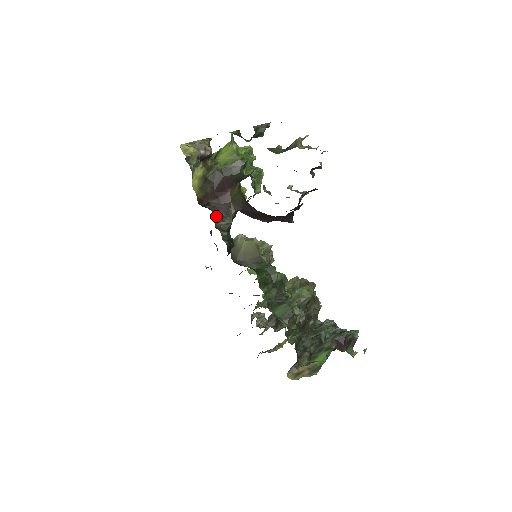
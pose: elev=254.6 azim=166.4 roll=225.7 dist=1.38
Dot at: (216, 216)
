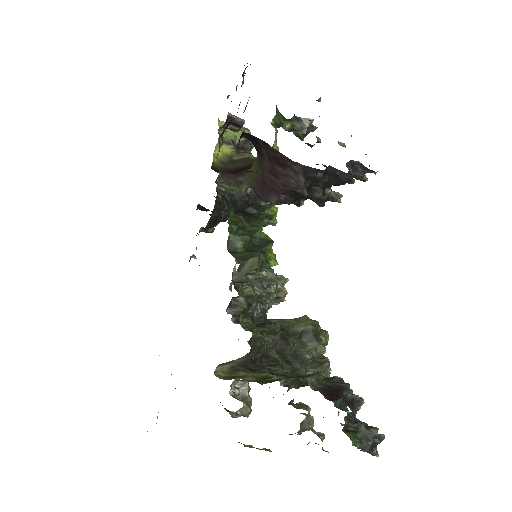
Dot at: (222, 177)
